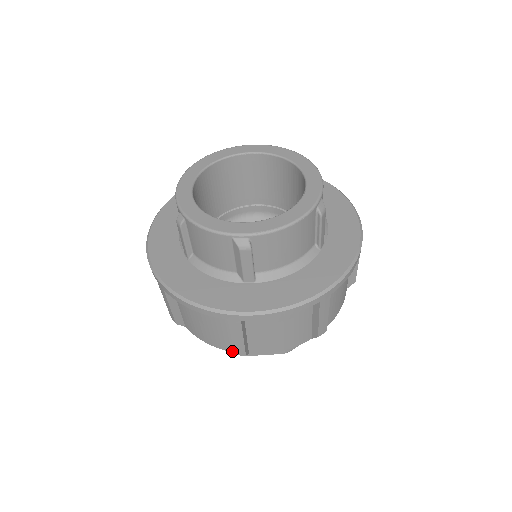
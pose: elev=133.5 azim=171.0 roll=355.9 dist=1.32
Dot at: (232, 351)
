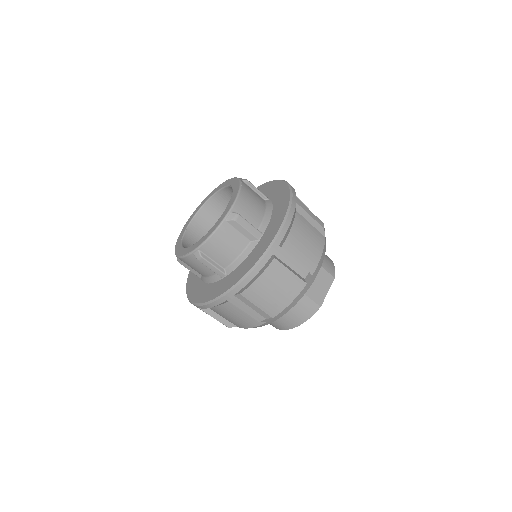
Dot at: (304, 286)
